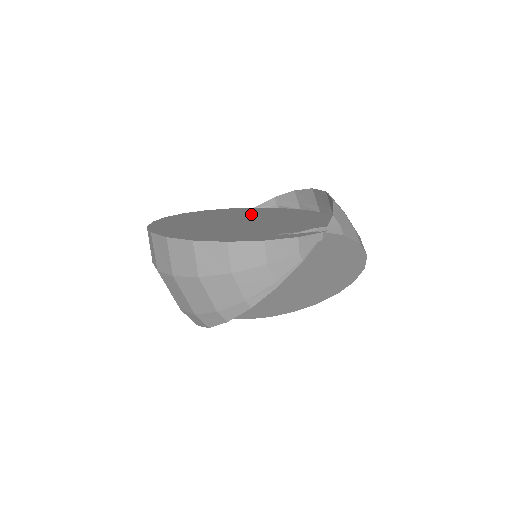
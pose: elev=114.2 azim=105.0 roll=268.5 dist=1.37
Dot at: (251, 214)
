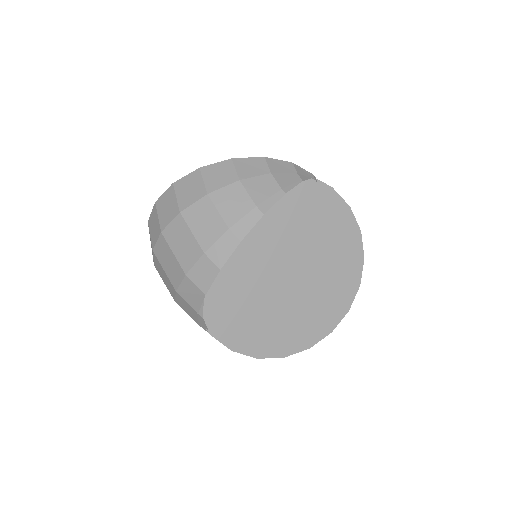
Dot at: occluded
